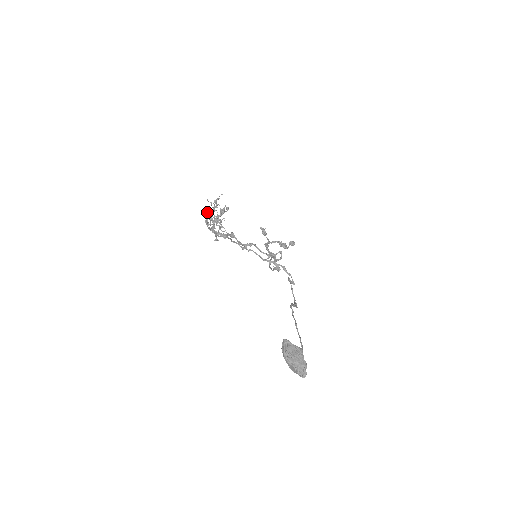
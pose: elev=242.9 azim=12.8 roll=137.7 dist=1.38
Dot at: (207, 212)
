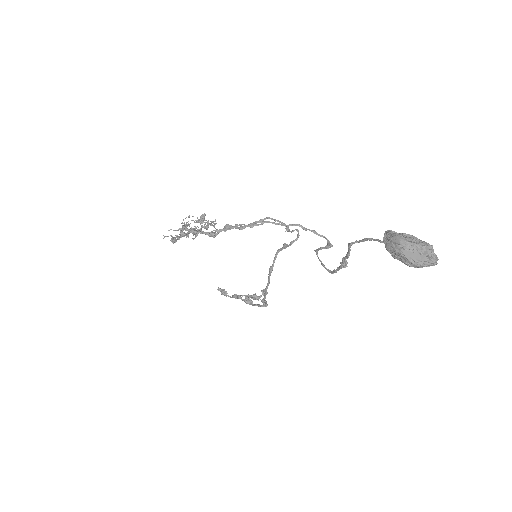
Dot at: (170, 240)
